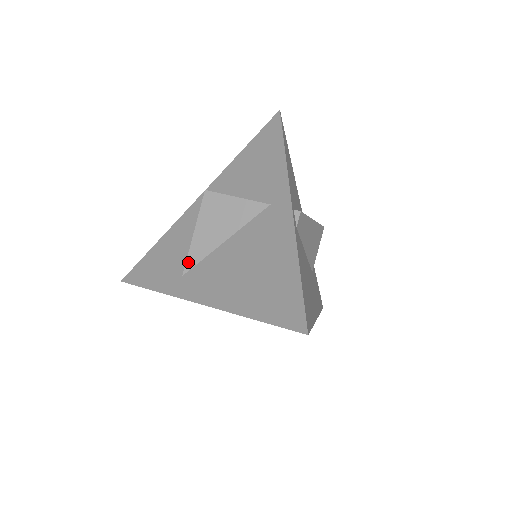
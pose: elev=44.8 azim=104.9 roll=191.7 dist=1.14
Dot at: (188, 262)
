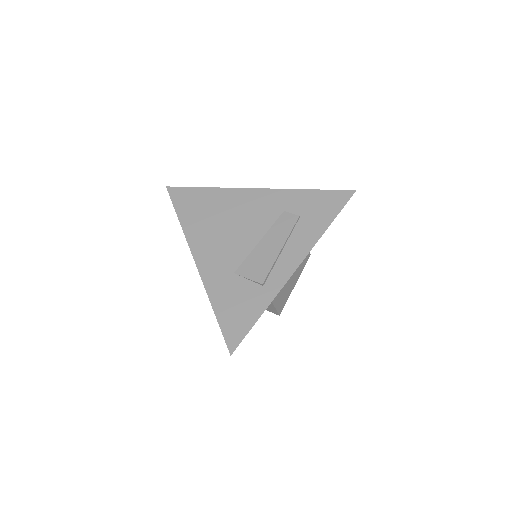
Dot at: occluded
